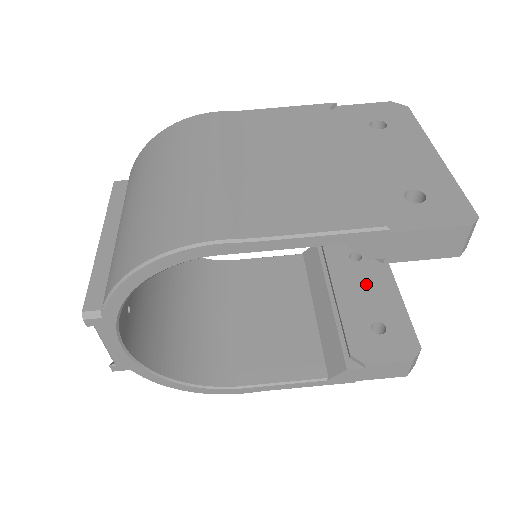
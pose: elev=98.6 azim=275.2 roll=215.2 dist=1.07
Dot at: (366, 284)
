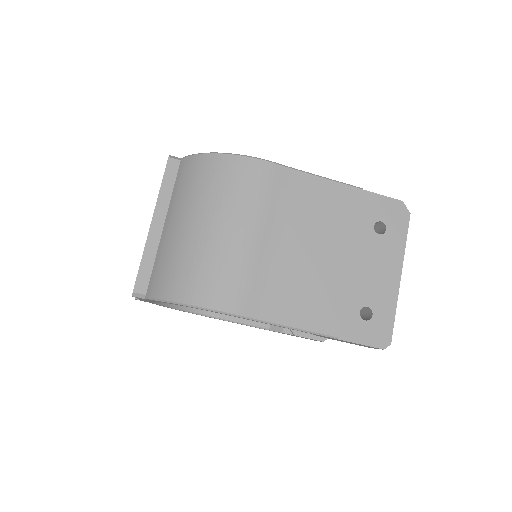
Dot at: occluded
